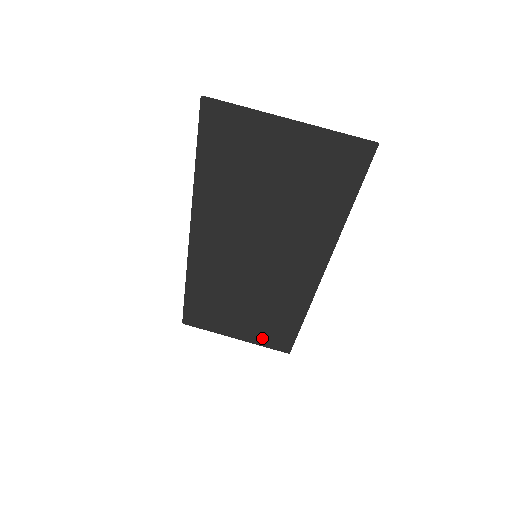
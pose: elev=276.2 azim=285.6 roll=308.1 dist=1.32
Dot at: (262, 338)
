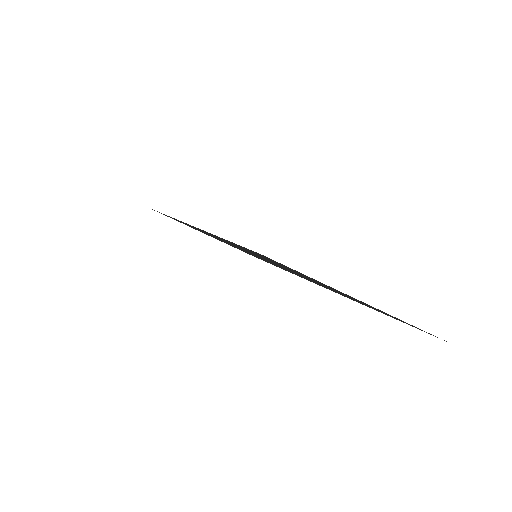
Dot at: (232, 246)
